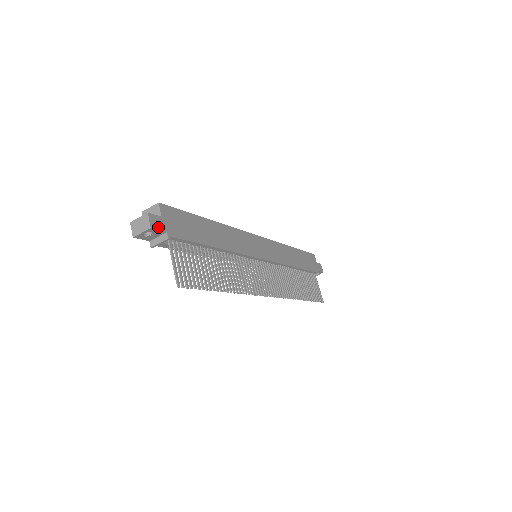
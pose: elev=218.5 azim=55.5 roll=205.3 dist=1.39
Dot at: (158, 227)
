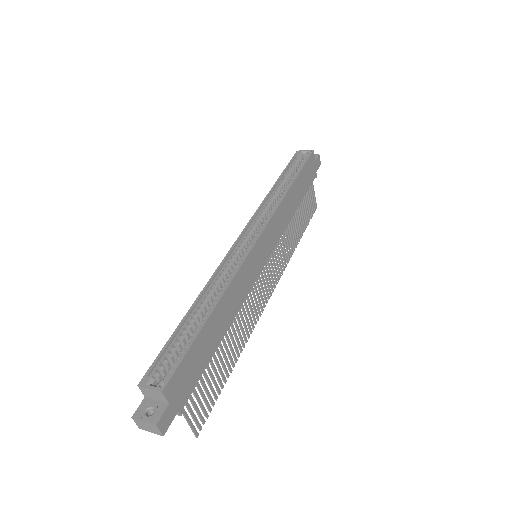
Dot at: (169, 422)
